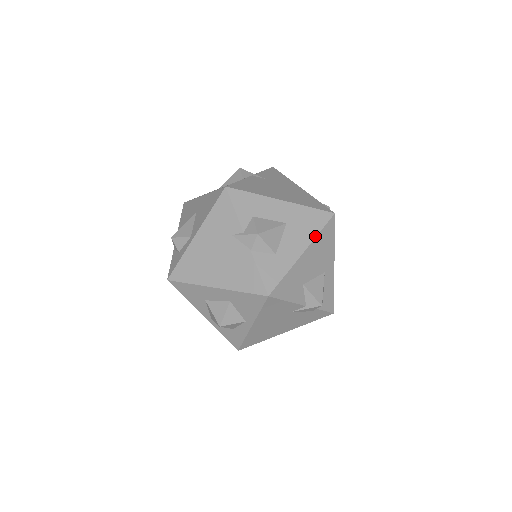
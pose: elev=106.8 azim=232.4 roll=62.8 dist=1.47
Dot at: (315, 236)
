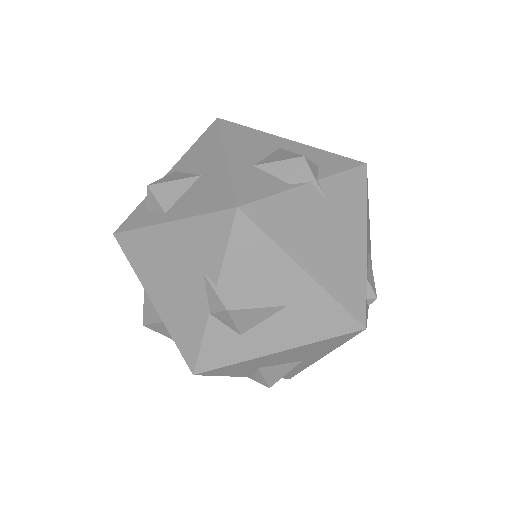
Dot at: (313, 341)
